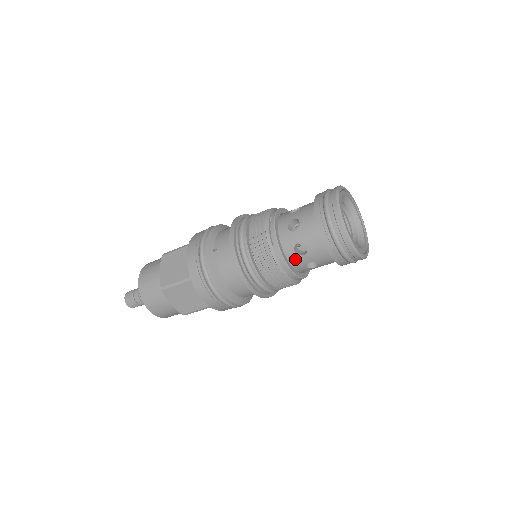
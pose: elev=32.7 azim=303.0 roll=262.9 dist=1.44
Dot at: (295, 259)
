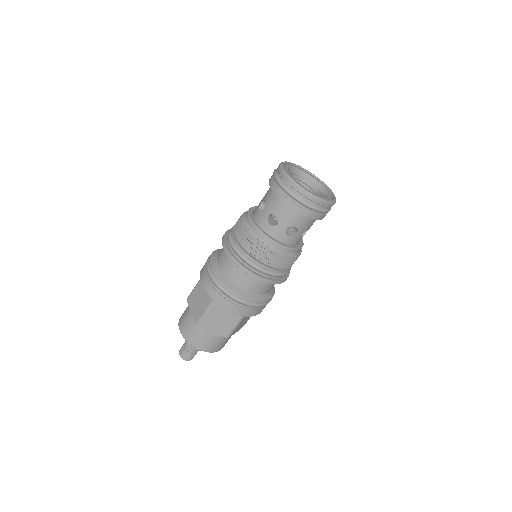
Dot at: (259, 217)
